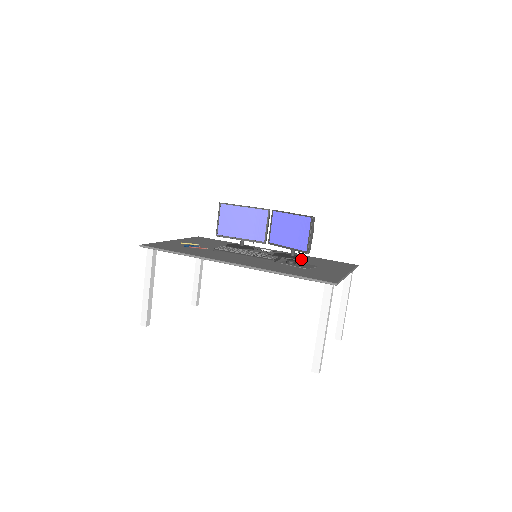
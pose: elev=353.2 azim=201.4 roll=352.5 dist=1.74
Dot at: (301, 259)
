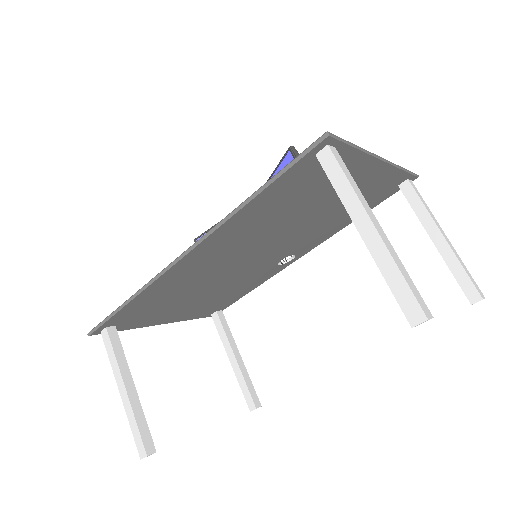
Dot at: occluded
